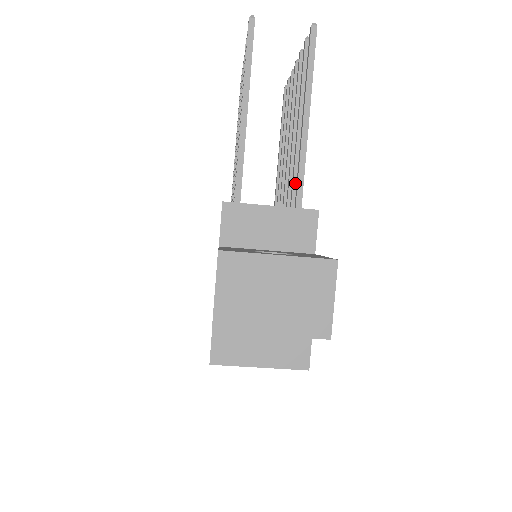
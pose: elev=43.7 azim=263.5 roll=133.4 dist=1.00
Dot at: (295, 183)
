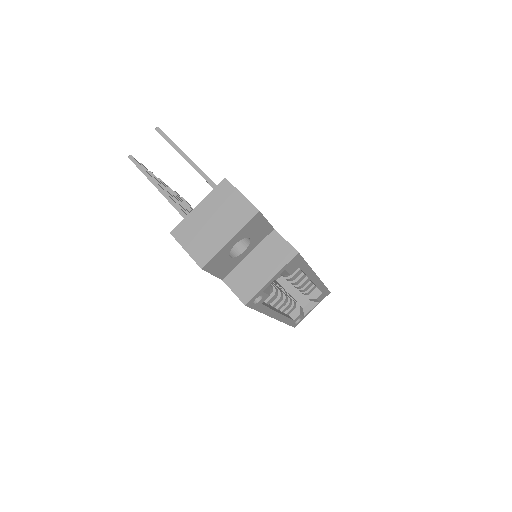
Dot at: occluded
